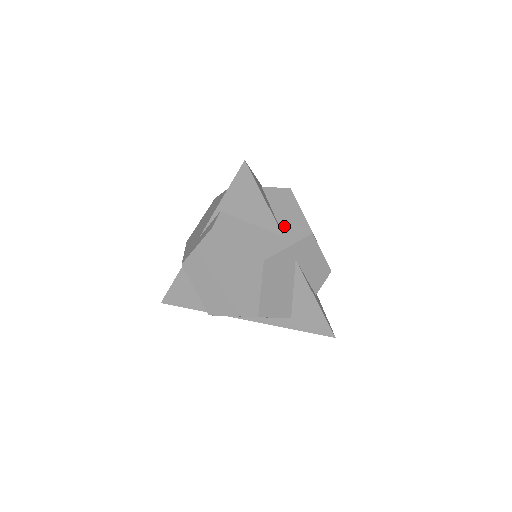
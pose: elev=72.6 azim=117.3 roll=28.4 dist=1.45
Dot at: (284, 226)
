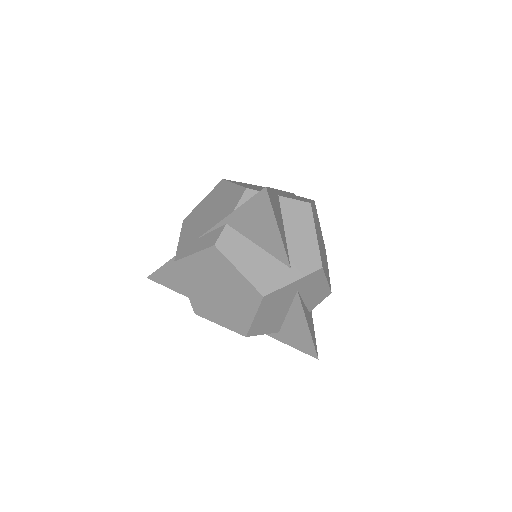
Dot at: (293, 254)
